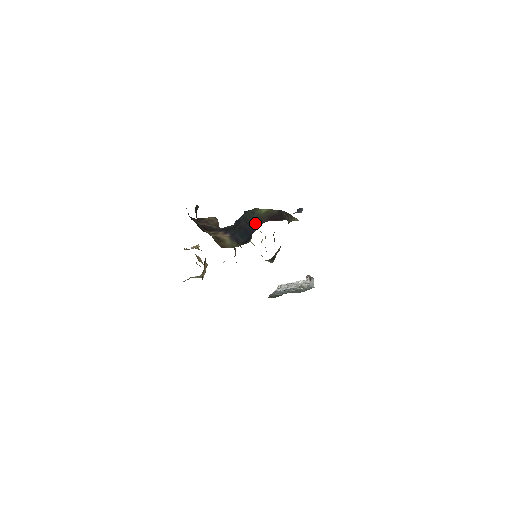
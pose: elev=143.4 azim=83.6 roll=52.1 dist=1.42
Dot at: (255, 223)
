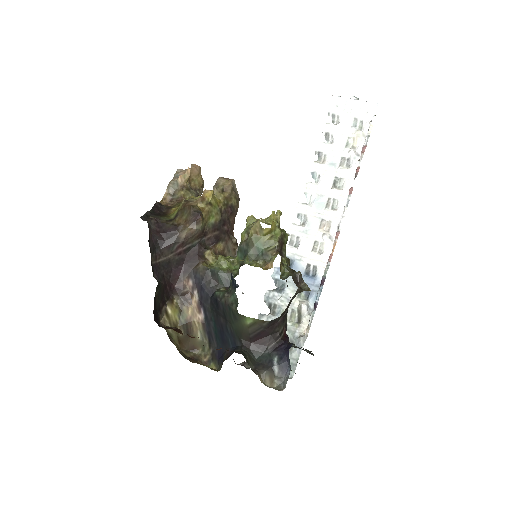
Dot at: (233, 334)
